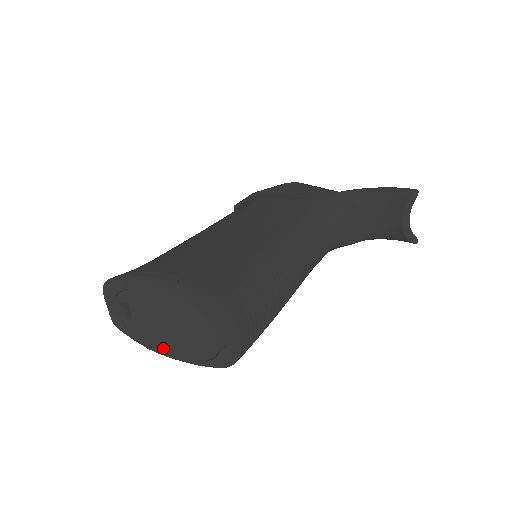
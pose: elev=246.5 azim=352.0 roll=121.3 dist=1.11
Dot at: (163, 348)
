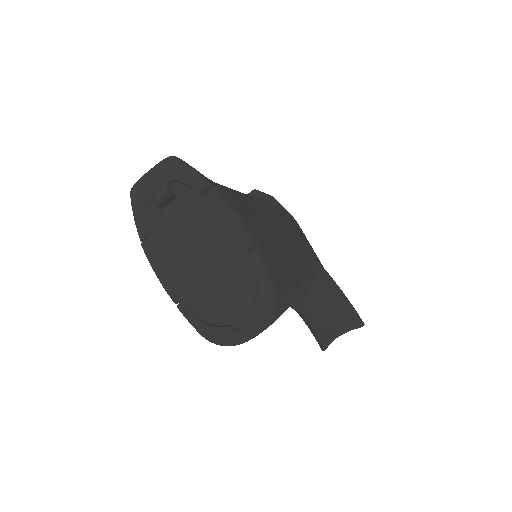
Dot at: (163, 264)
